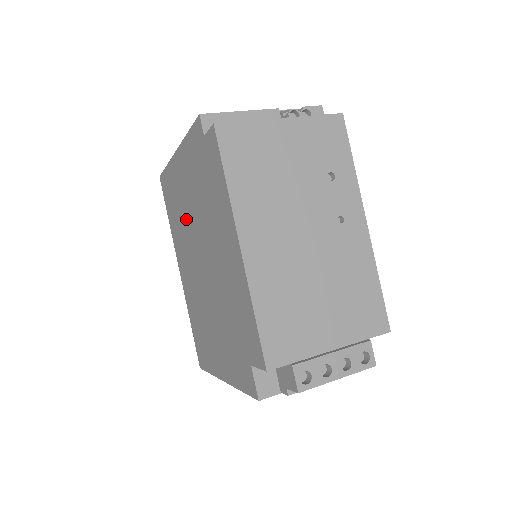
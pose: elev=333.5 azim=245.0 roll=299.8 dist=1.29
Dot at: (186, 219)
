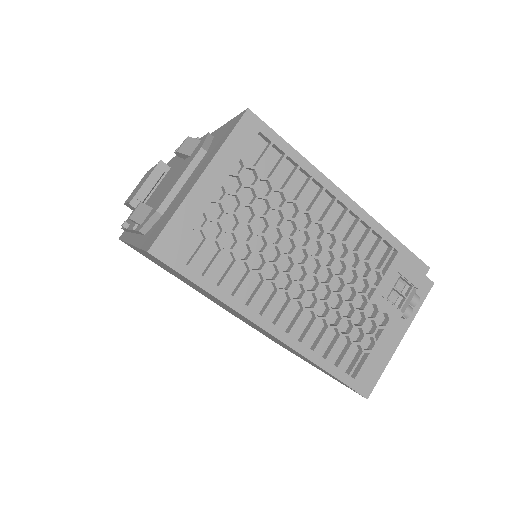
Dot at: occluded
